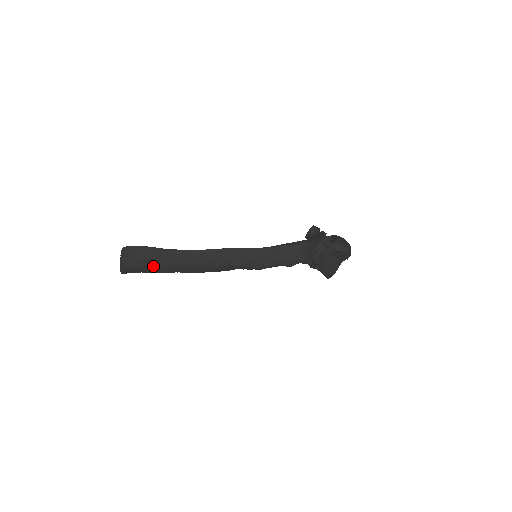
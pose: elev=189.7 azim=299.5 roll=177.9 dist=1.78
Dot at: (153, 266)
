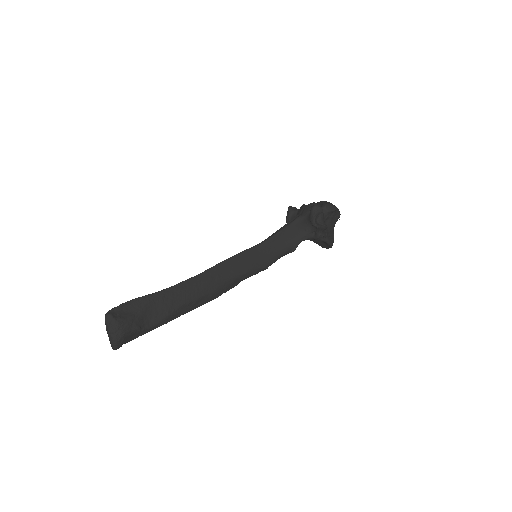
Dot at: (151, 320)
